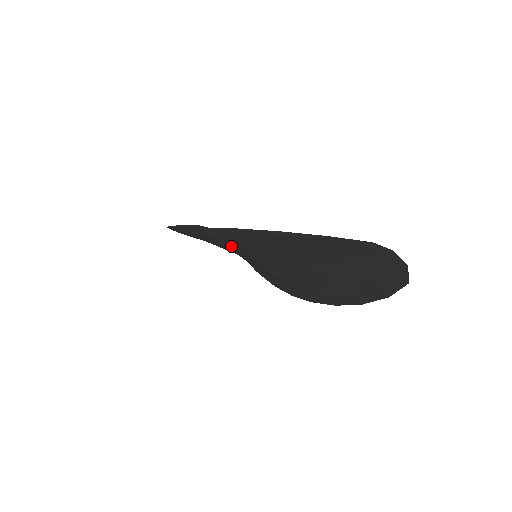
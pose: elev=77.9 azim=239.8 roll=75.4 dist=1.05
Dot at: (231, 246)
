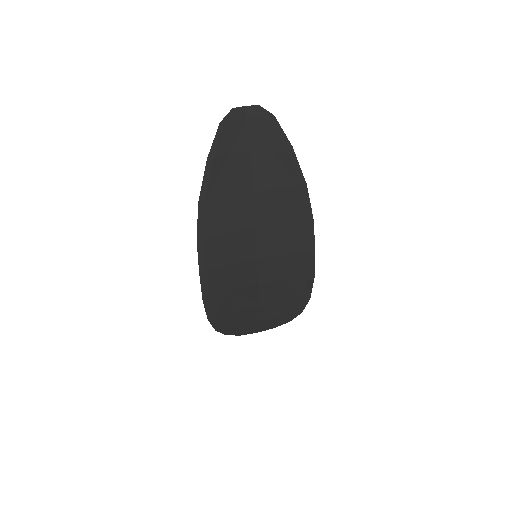
Dot at: (228, 246)
